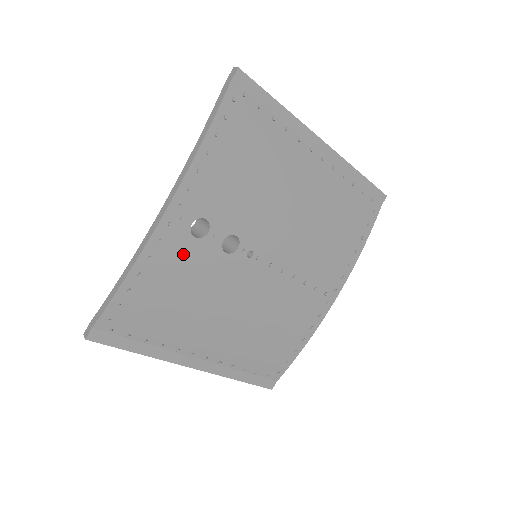
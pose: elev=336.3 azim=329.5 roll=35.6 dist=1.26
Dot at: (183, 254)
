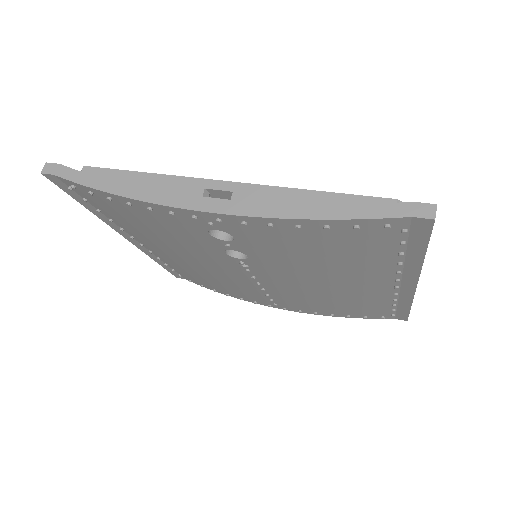
Dot at: (185, 228)
